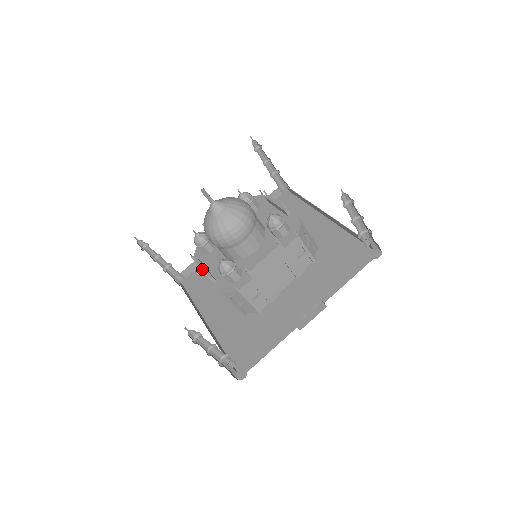
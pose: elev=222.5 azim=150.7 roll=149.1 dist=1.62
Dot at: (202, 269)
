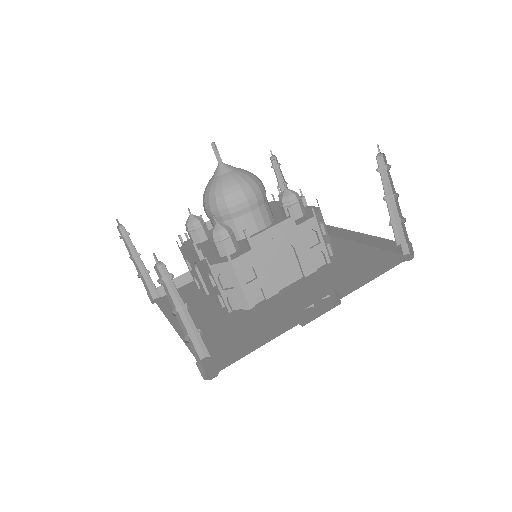
Dot at: (189, 246)
